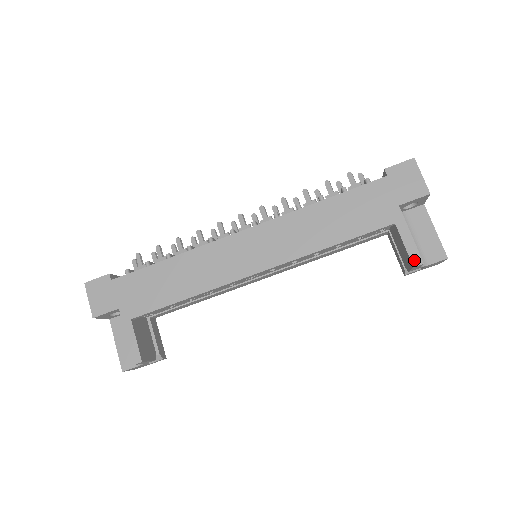
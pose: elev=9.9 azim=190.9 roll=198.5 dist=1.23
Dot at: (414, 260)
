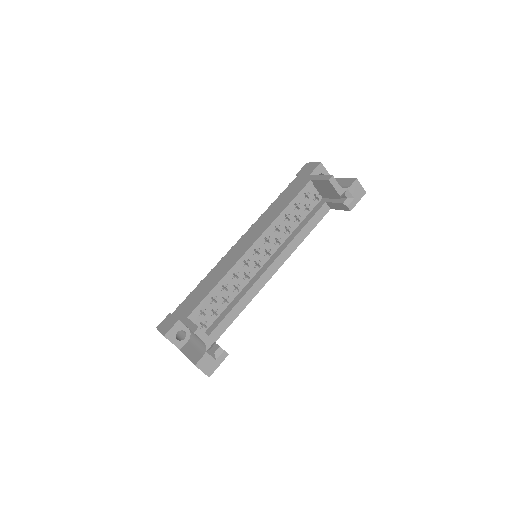
Dot at: (327, 179)
